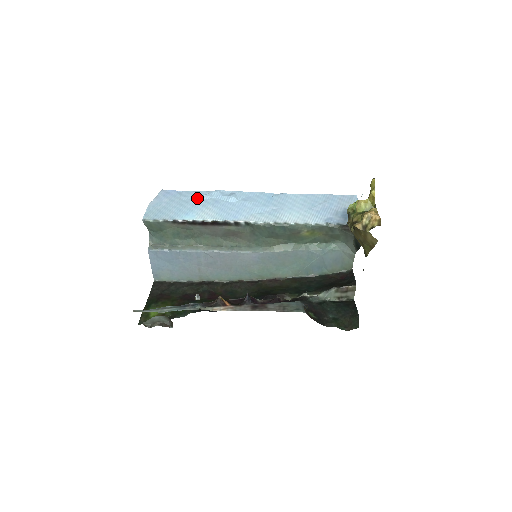
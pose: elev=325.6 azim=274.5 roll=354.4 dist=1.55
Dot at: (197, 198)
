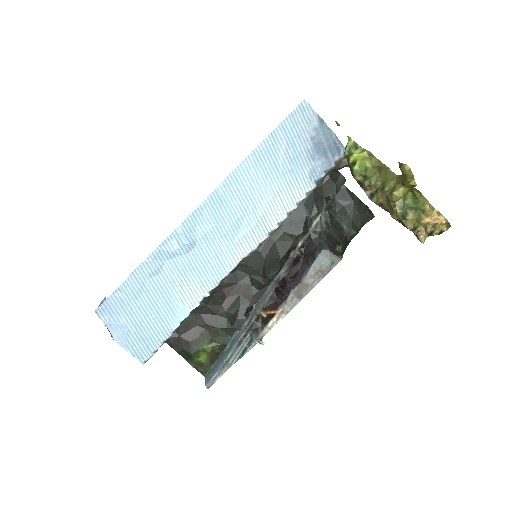
Dot at: (150, 282)
